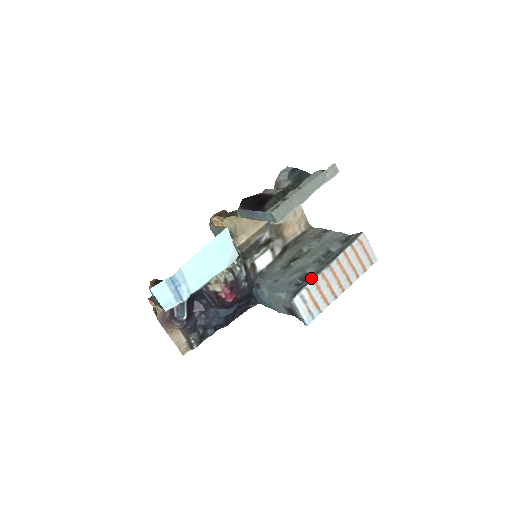
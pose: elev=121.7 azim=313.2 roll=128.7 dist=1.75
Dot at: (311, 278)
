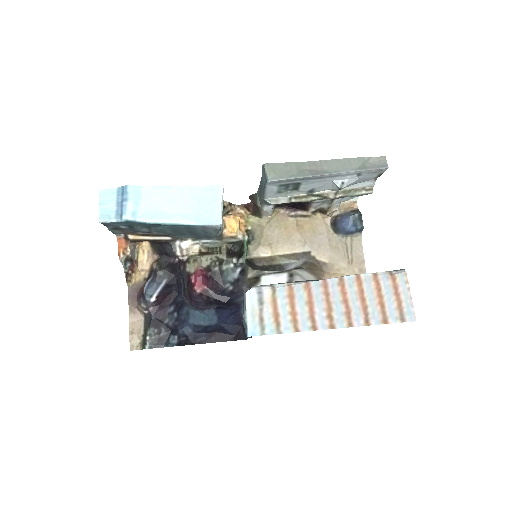
Dot at: (290, 282)
